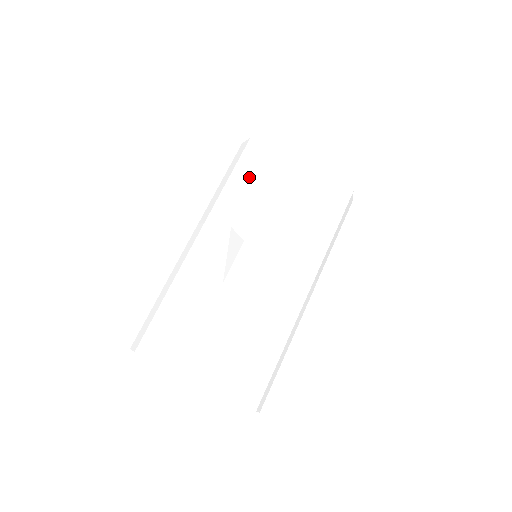
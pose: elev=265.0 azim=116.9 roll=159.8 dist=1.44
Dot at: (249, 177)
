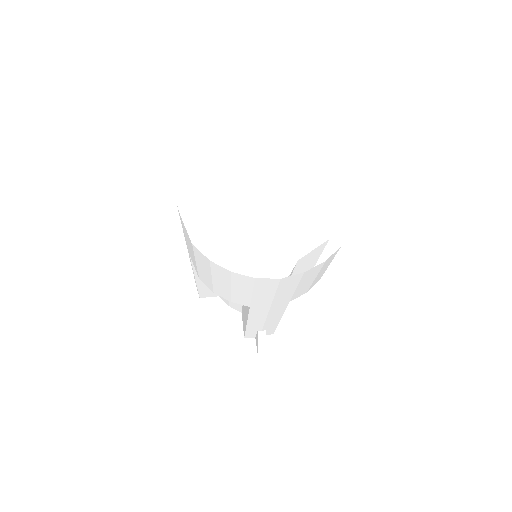
Dot at: occluded
